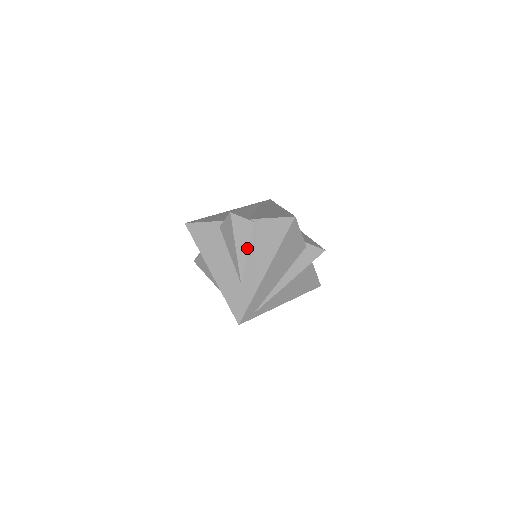
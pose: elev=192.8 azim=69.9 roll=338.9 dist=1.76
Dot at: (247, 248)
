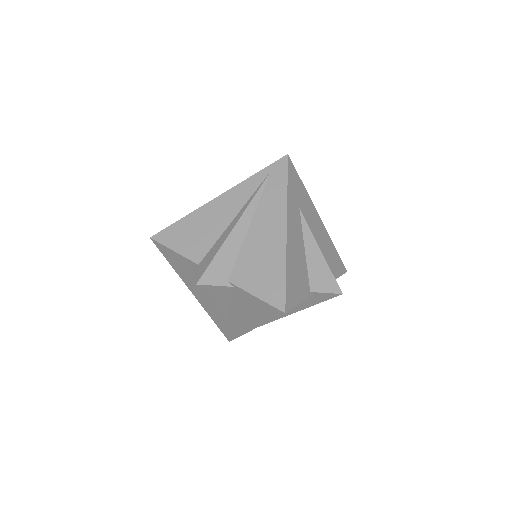
Dot at: (228, 302)
